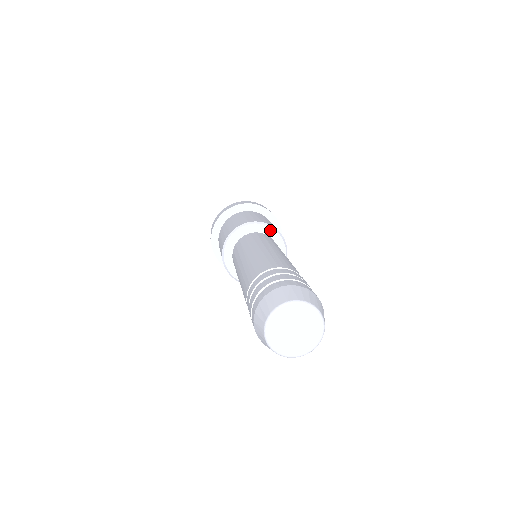
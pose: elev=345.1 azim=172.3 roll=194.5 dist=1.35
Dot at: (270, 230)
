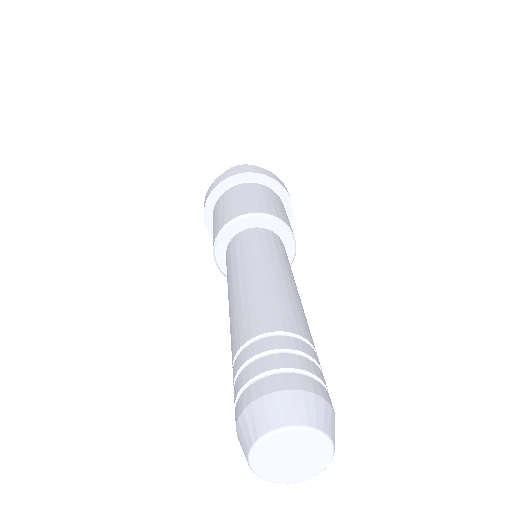
Dot at: (247, 220)
